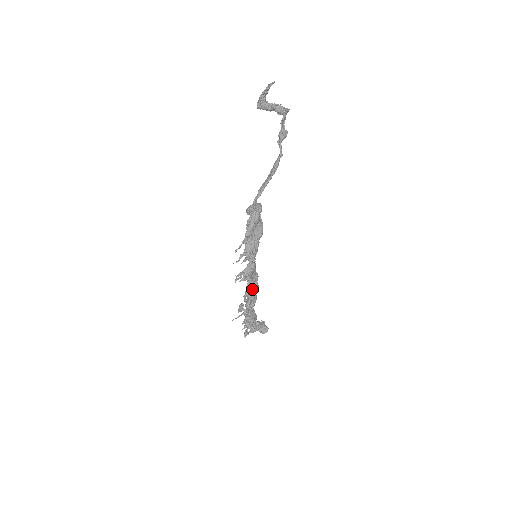
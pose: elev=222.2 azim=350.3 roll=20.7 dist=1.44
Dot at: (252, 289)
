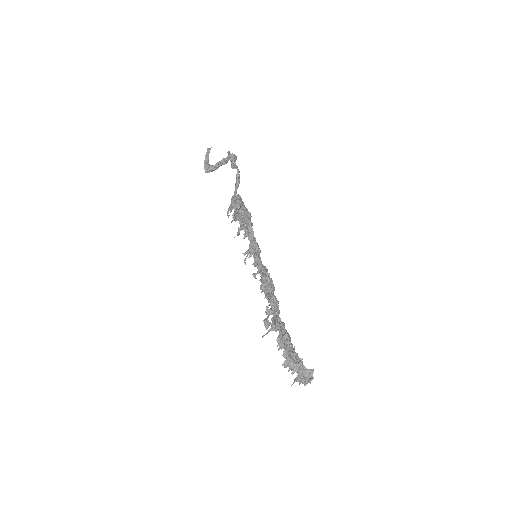
Dot at: (267, 280)
